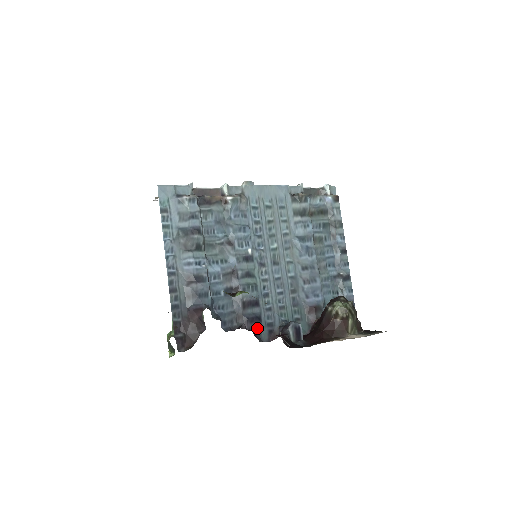
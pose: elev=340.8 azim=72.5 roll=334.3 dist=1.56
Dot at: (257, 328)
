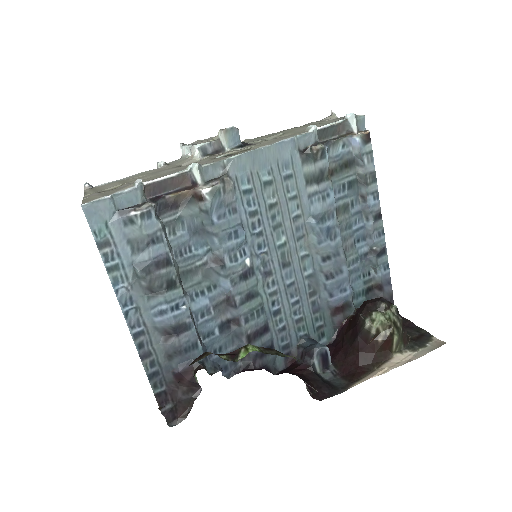
Dot at: (269, 360)
